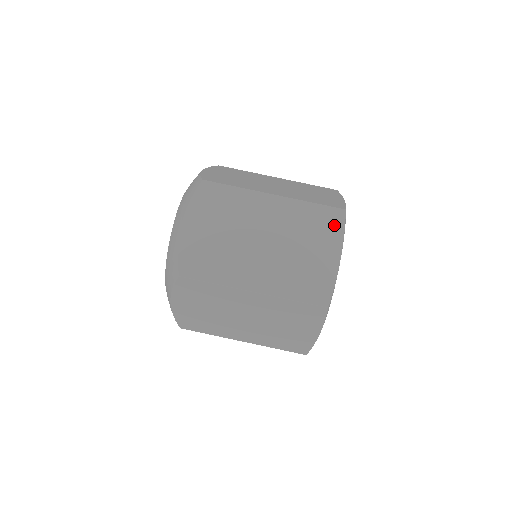
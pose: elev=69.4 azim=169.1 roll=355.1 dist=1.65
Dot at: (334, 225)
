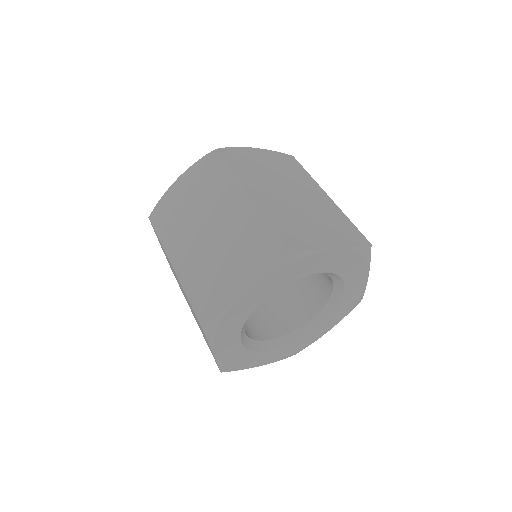
Dot at: (353, 238)
